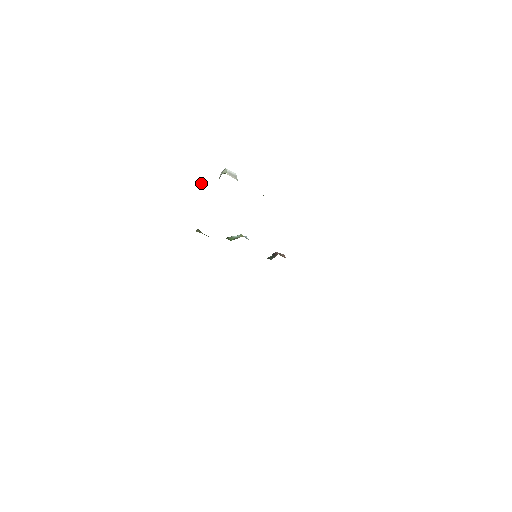
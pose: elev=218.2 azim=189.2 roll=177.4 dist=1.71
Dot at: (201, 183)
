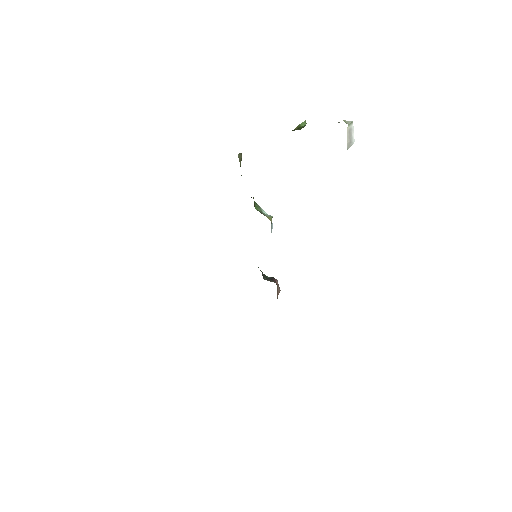
Dot at: (302, 127)
